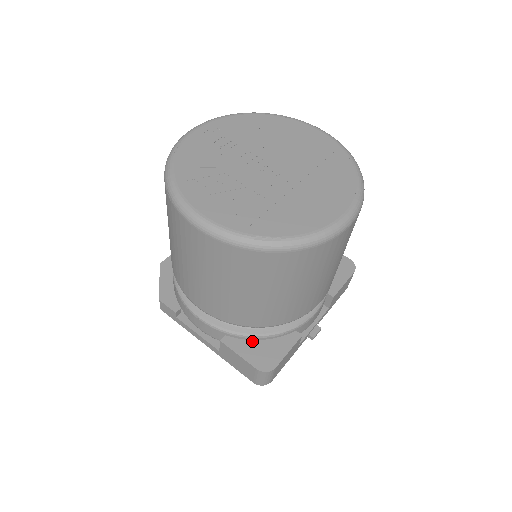
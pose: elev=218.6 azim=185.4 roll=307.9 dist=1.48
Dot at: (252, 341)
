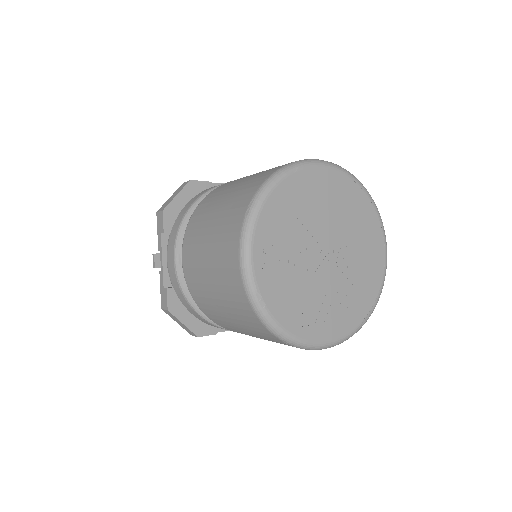
Dot at: occluded
